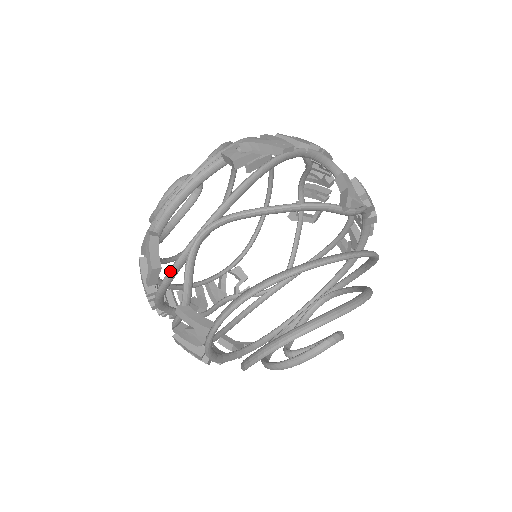
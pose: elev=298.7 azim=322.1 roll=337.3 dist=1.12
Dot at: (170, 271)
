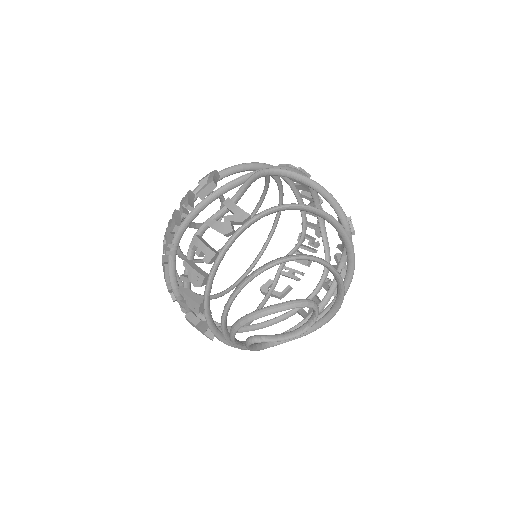
Dot at: (231, 181)
